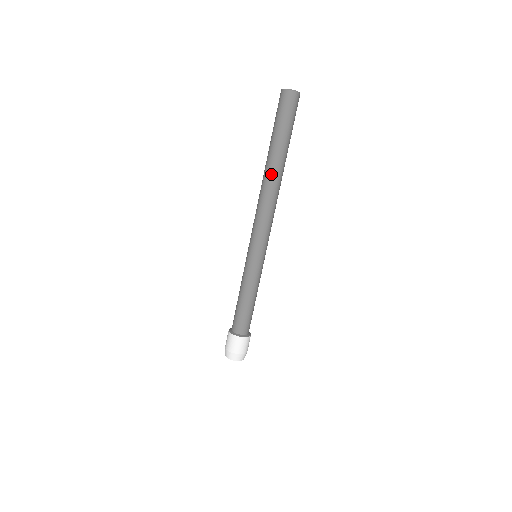
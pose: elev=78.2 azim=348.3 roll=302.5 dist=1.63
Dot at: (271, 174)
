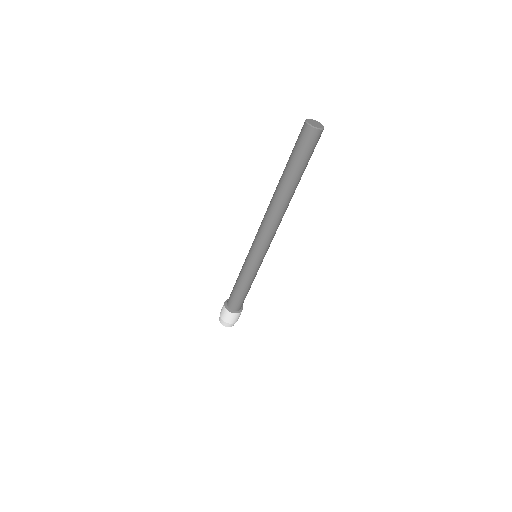
Dot at: (283, 200)
